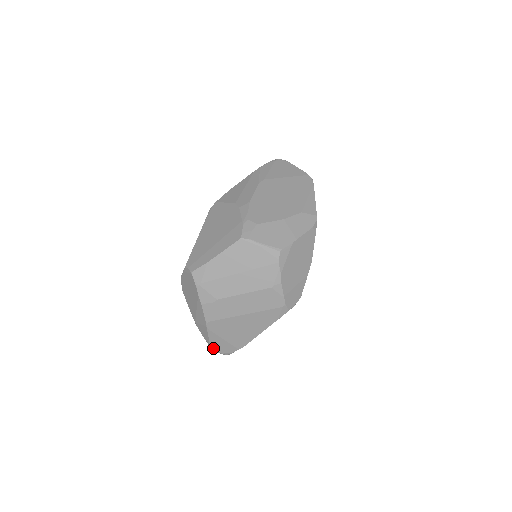
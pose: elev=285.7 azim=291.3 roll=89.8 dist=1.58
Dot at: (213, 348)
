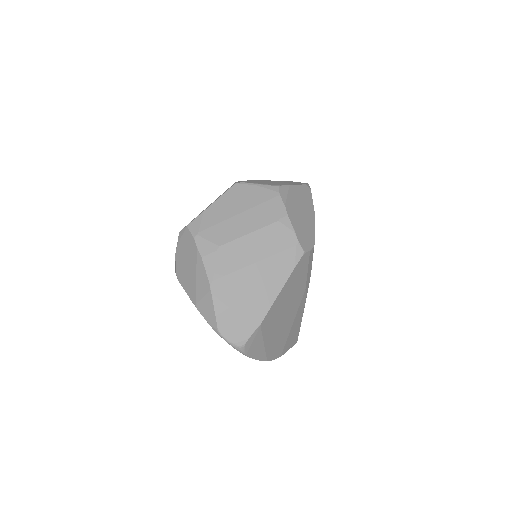
Dot at: (222, 334)
